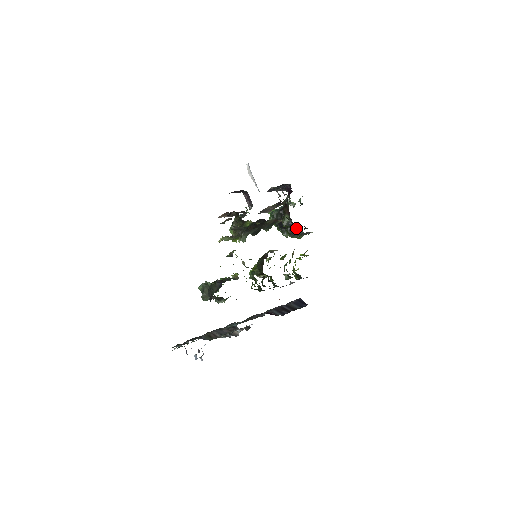
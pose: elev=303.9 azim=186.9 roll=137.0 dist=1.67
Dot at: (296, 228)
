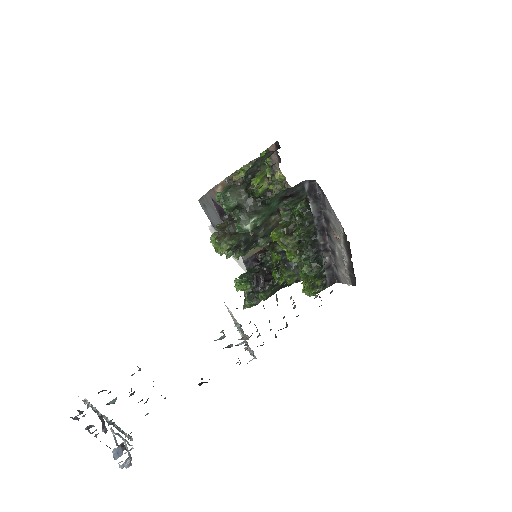
Dot at: occluded
